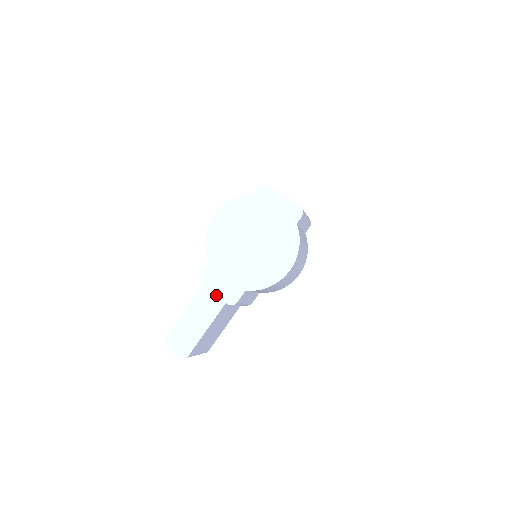
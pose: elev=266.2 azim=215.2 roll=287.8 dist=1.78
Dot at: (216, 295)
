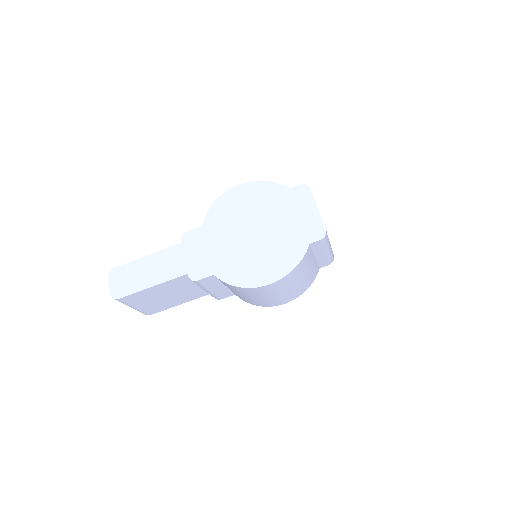
Dot at: (185, 260)
